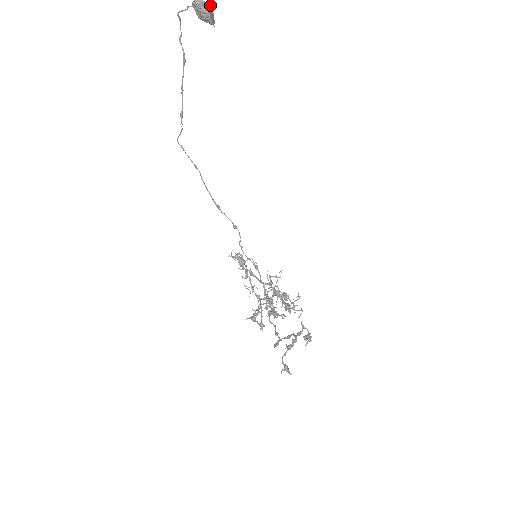
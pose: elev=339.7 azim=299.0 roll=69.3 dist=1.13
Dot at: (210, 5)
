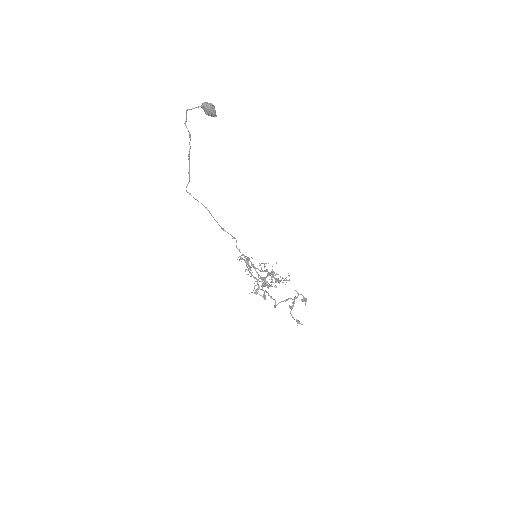
Dot at: occluded
